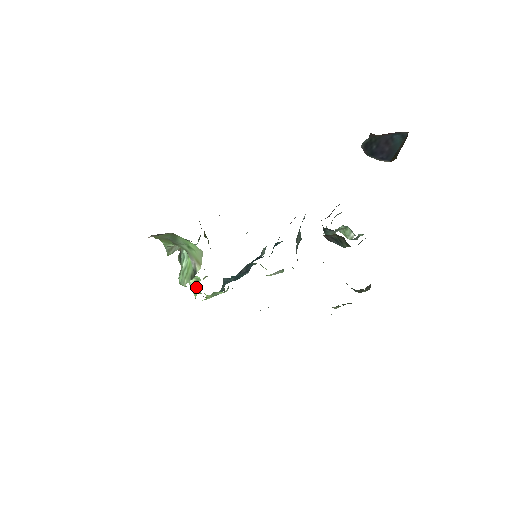
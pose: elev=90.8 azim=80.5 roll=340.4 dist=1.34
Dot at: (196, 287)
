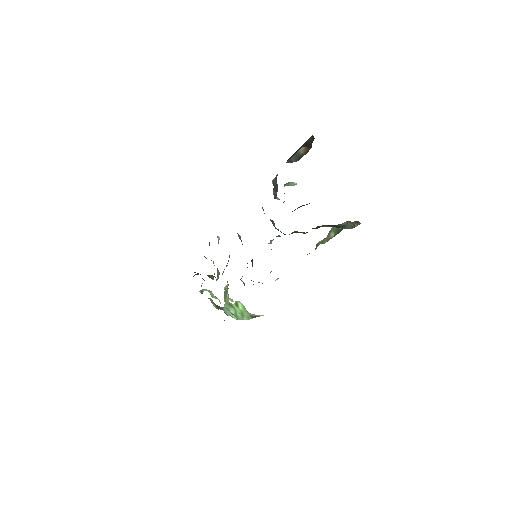
Dot at: (240, 307)
